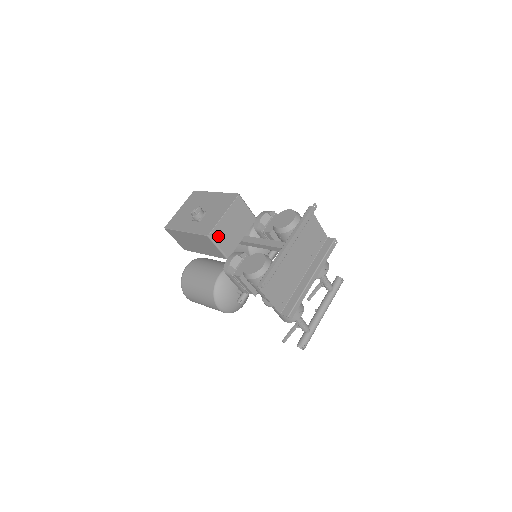
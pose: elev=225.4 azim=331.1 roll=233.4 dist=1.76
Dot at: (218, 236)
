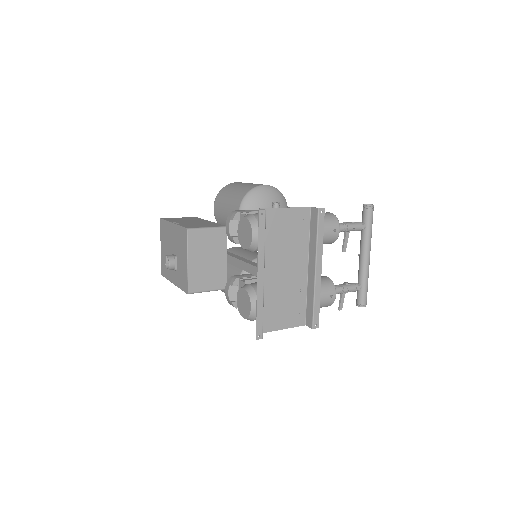
Dot at: (199, 284)
